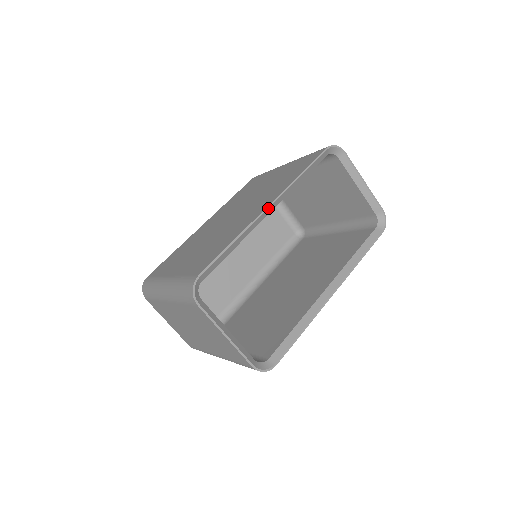
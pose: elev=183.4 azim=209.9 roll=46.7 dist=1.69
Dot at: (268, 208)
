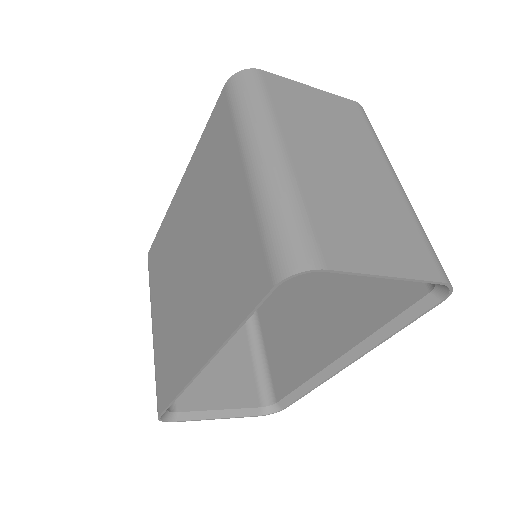
Dot at: occluded
